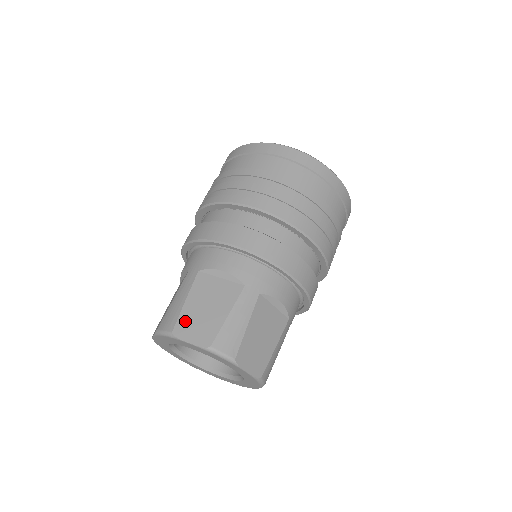
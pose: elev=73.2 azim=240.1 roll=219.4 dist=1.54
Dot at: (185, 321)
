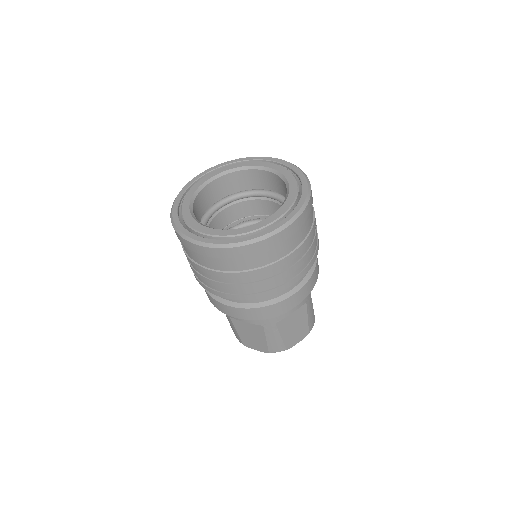
Dot at: (245, 341)
